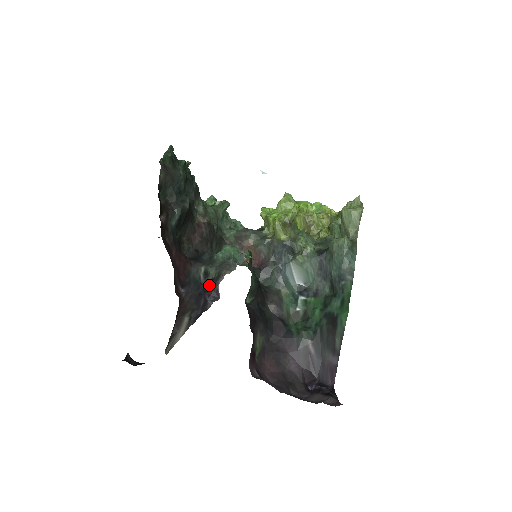
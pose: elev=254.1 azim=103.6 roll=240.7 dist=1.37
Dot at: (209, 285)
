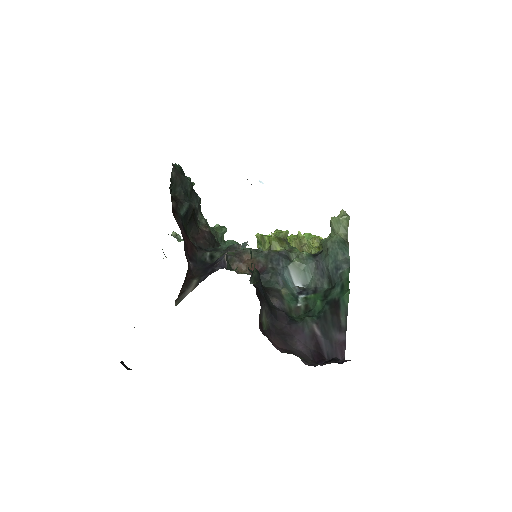
Dot at: (215, 261)
